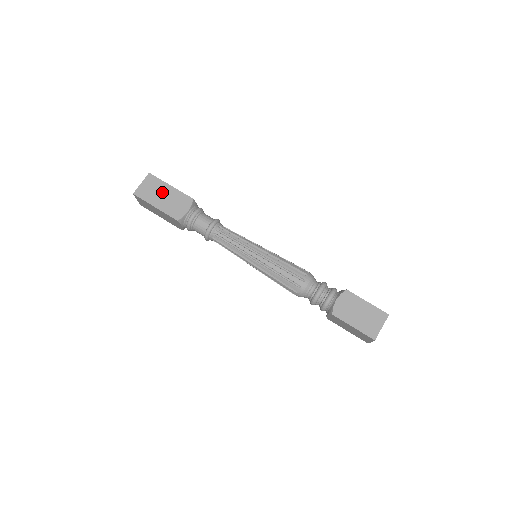
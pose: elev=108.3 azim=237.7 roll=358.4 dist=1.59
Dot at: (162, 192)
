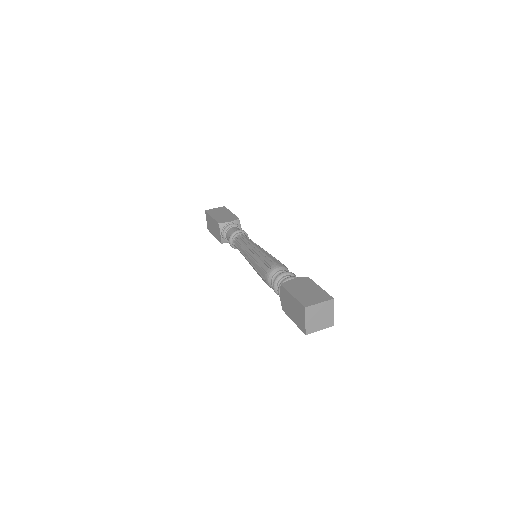
Dot at: (223, 213)
